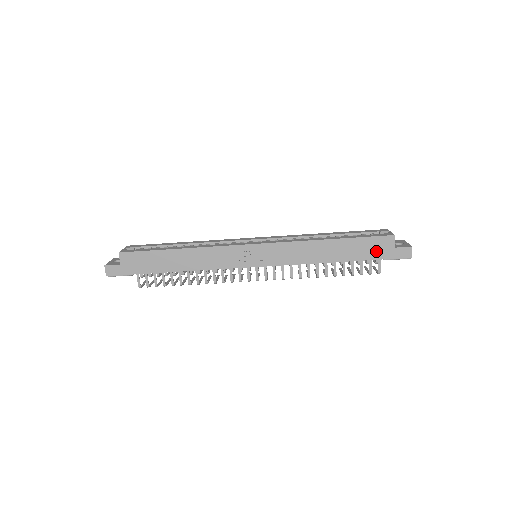
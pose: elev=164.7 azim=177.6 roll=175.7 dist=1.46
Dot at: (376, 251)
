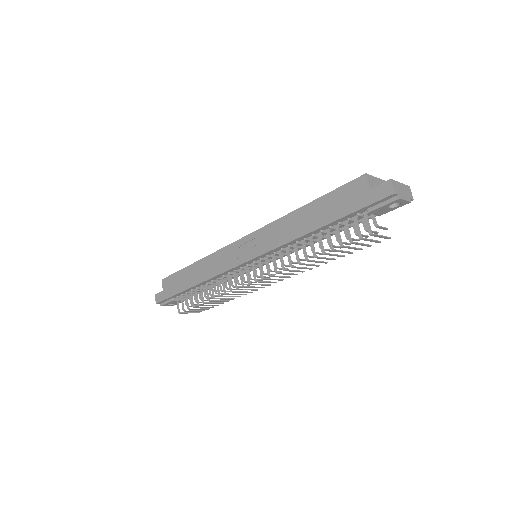
Dot at: (350, 202)
